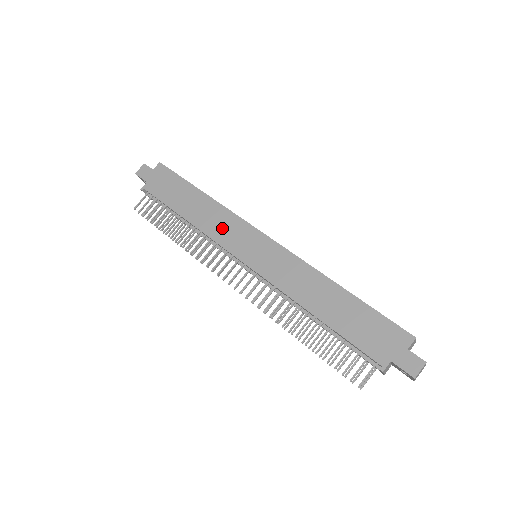
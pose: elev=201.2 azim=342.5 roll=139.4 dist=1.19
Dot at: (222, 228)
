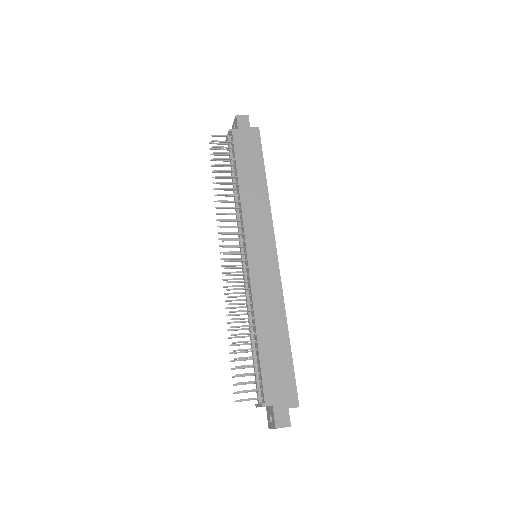
Dot at: (255, 216)
